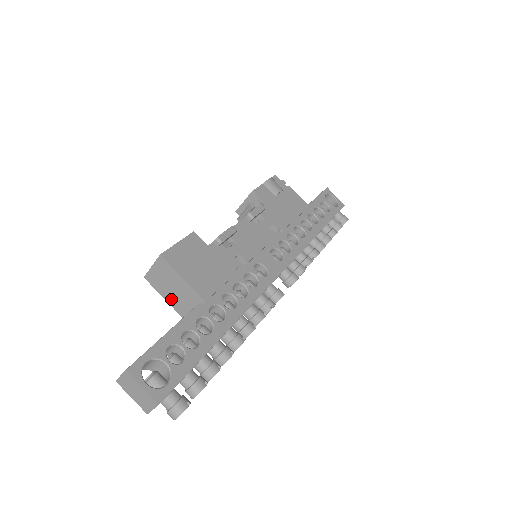
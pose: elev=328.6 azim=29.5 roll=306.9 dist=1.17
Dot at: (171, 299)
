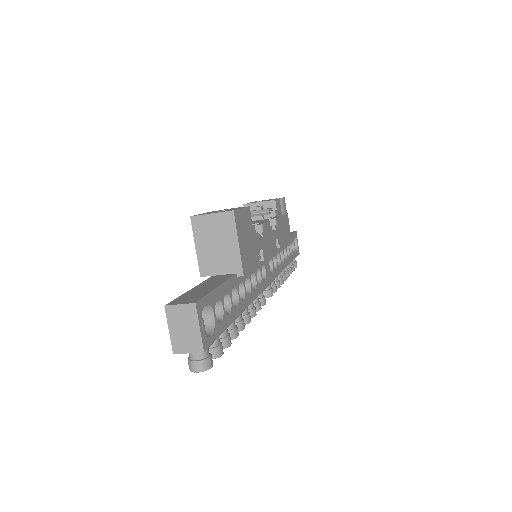
Dot at: (204, 252)
